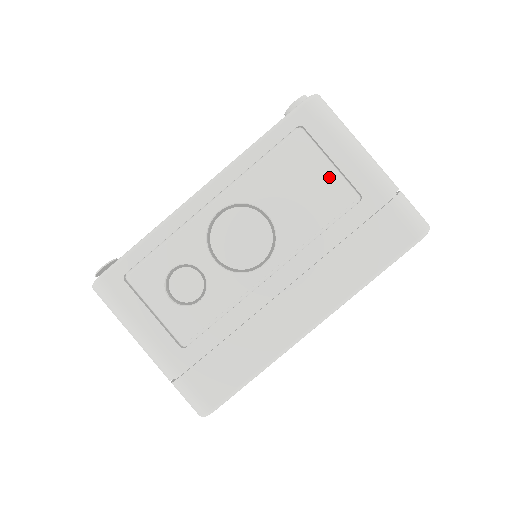
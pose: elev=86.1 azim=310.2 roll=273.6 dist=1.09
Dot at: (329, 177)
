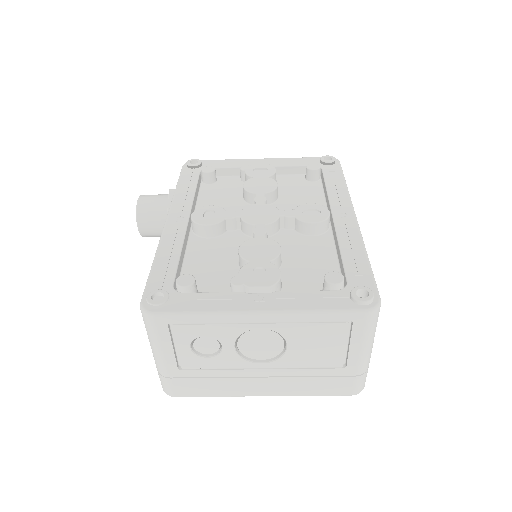
Dot at: (339, 351)
